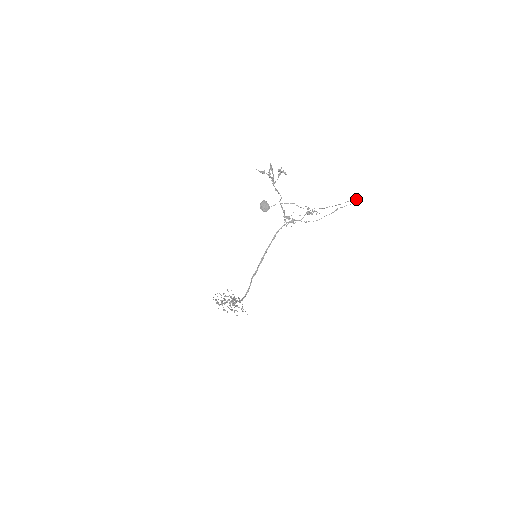
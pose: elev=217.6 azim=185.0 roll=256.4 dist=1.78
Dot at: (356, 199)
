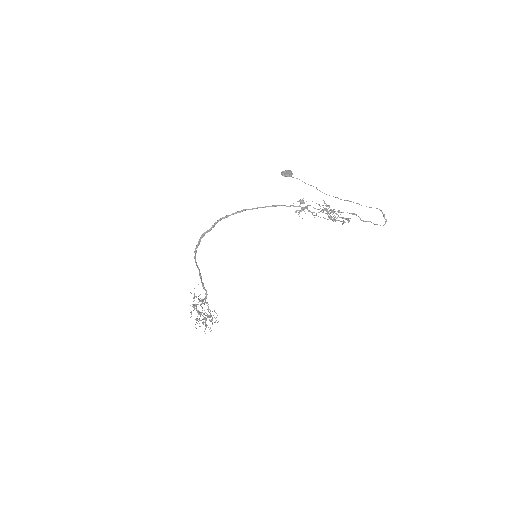
Dot at: (384, 216)
